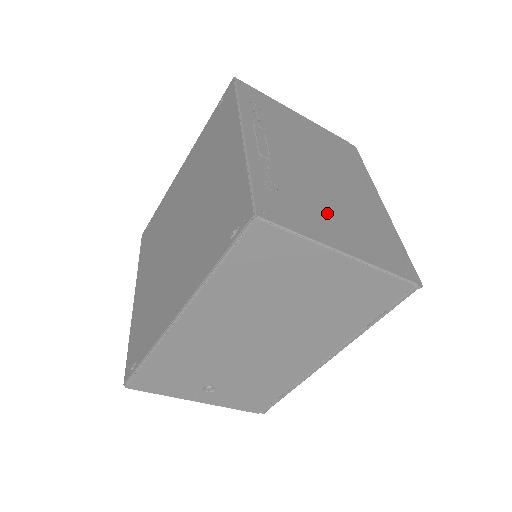
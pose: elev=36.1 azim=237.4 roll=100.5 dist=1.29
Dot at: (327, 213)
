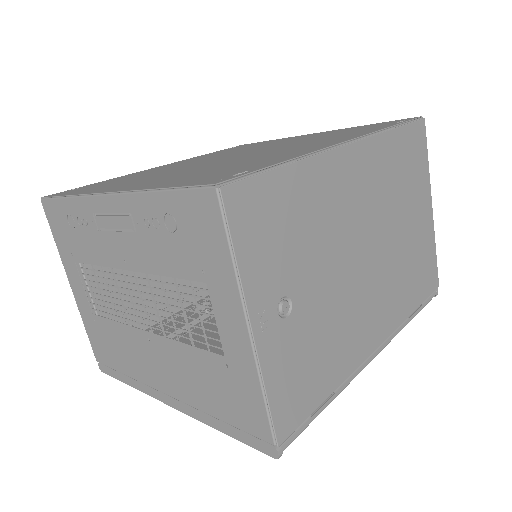
Dot at: occluded
